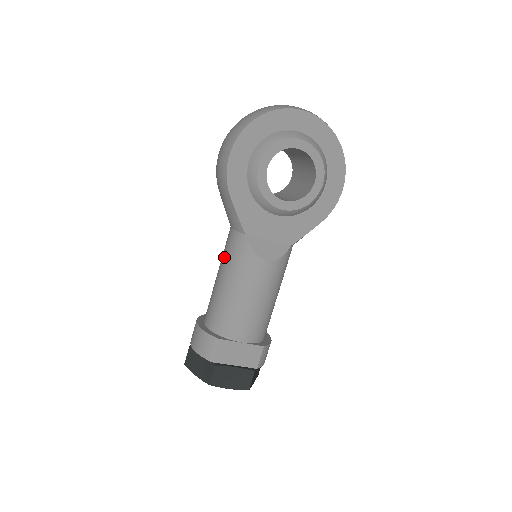
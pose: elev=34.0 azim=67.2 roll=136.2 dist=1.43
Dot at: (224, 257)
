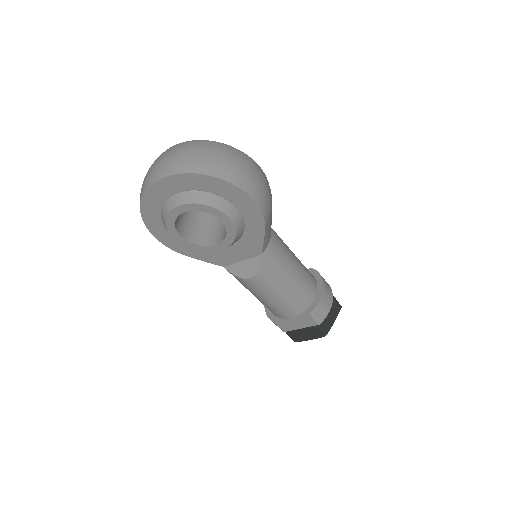
Dot at: occluded
